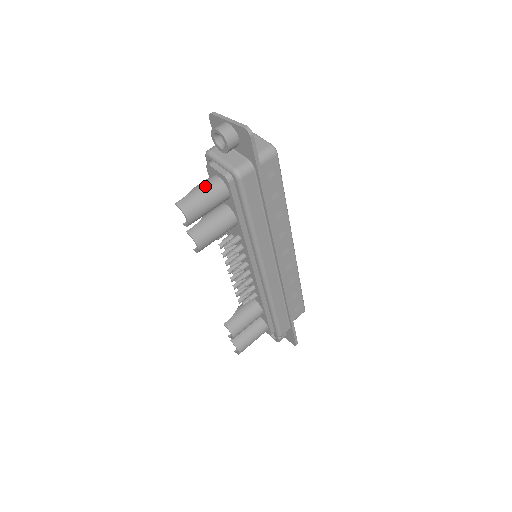
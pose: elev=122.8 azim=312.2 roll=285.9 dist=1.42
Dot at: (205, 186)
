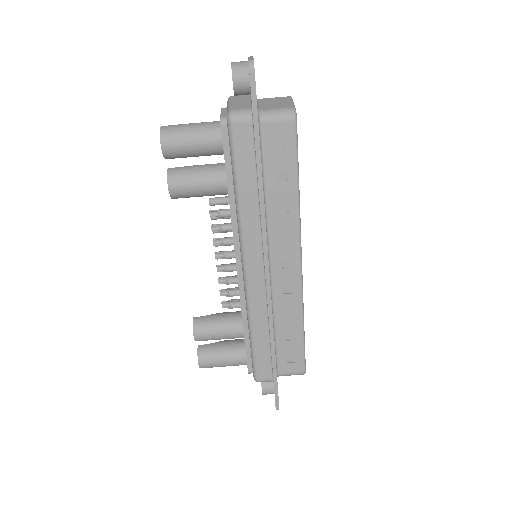
Dot at: (201, 123)
